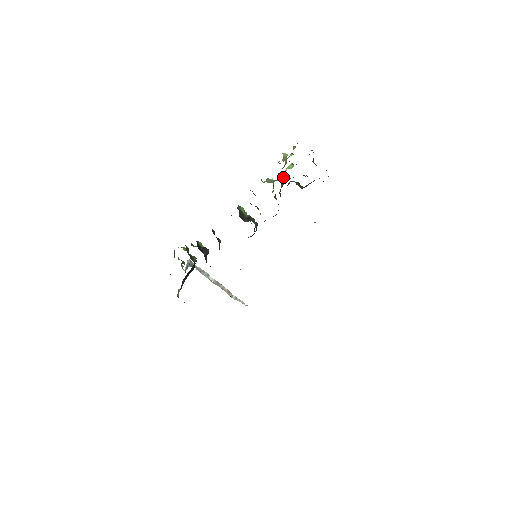
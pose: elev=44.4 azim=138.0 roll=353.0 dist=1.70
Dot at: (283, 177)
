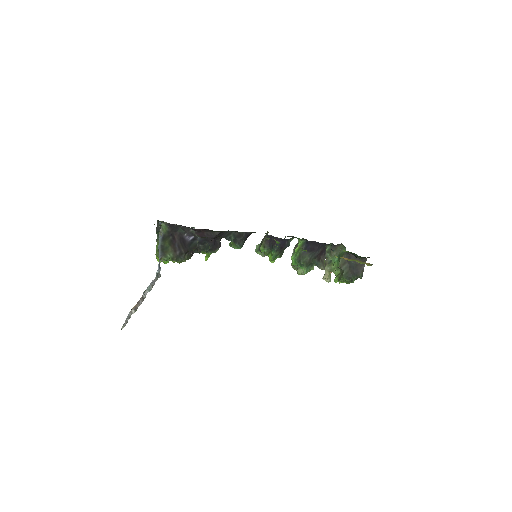
Dot at: (326, 265)
